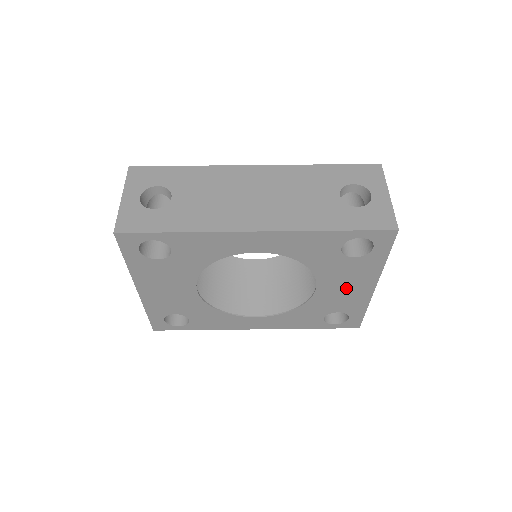
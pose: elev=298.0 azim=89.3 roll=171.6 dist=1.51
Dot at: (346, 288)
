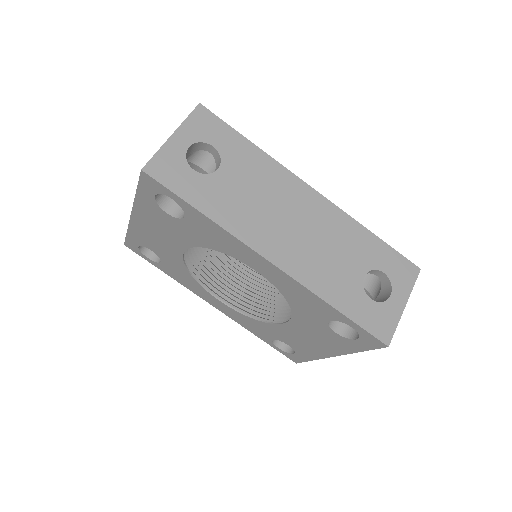
Dot at: (310, 340)
